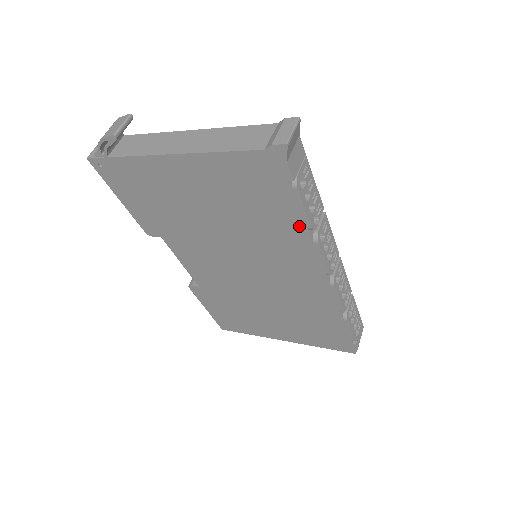
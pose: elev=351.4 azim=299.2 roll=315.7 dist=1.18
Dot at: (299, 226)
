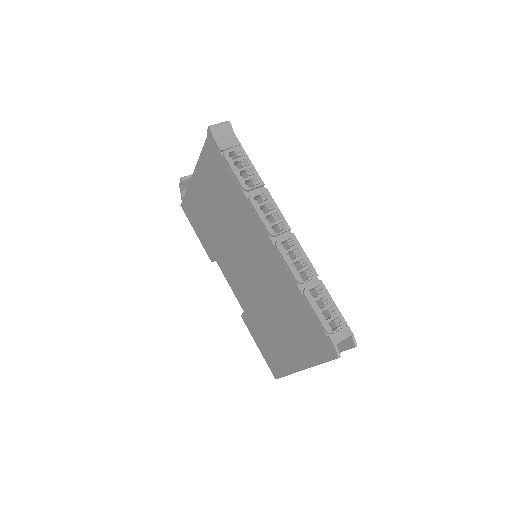
Dot at: (238, 190)
